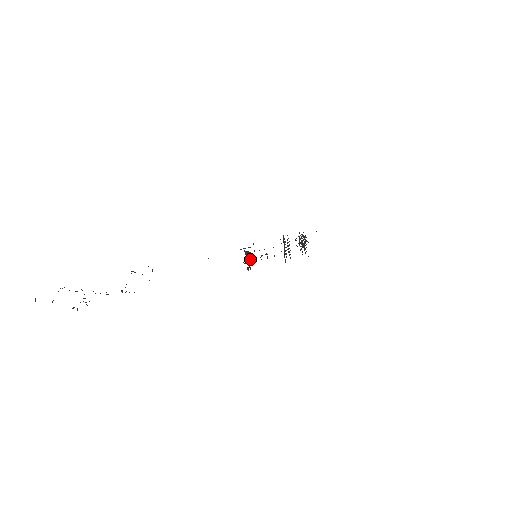
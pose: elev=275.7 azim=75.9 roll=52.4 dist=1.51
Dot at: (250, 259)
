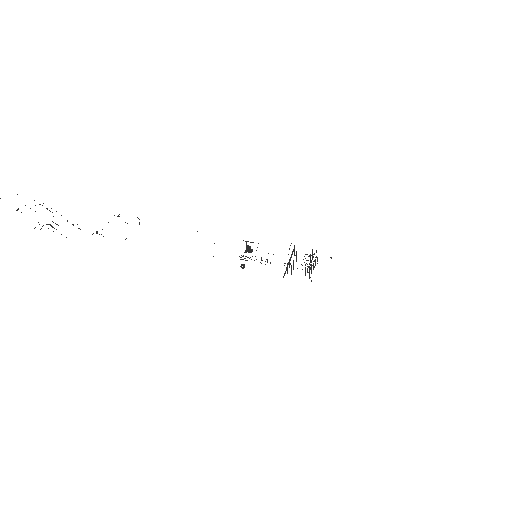
Dot at: occluded
